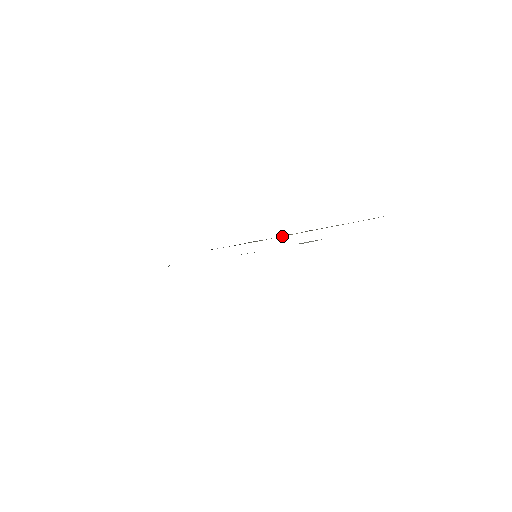
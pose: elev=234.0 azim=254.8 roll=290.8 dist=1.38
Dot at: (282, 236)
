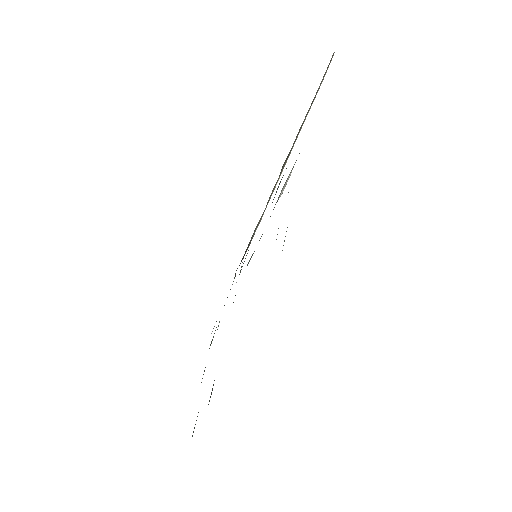
Dot at: (272, 193)
